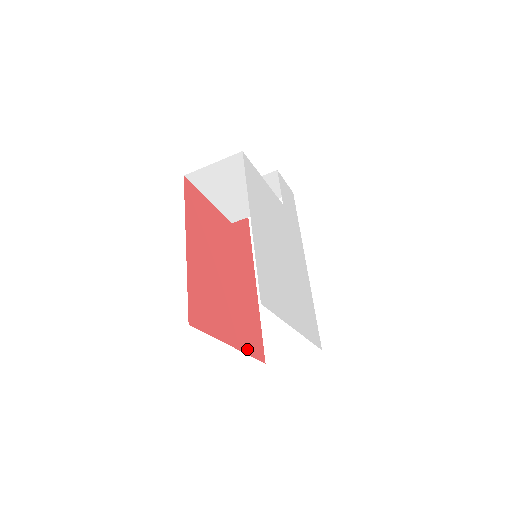
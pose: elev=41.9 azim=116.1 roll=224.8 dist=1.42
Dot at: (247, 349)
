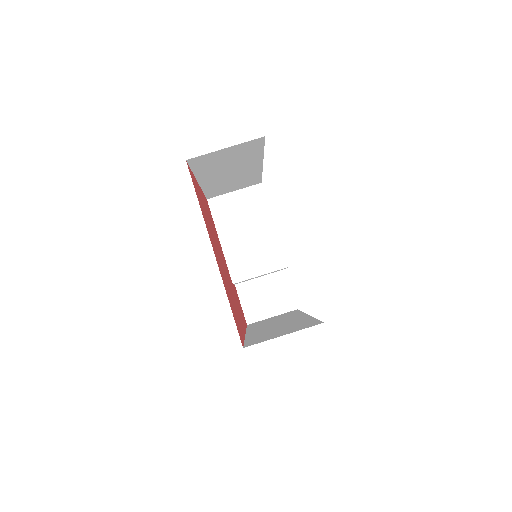
Dot at: (226, 293)
